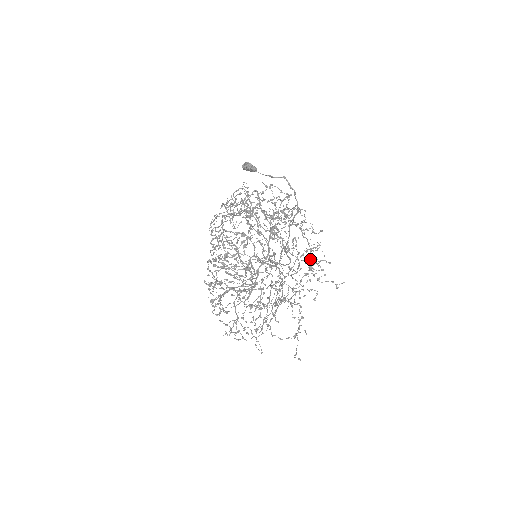
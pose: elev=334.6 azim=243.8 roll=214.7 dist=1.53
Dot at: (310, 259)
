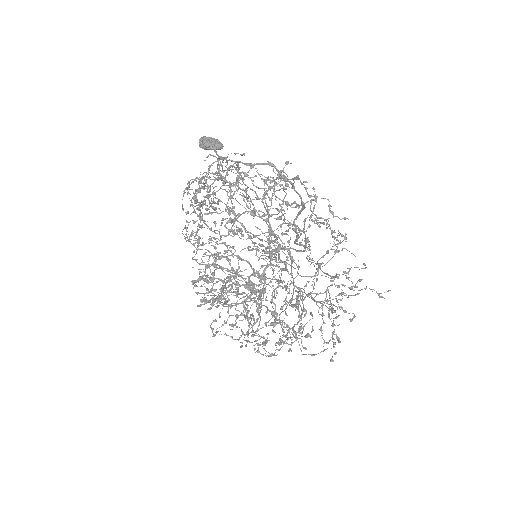
Dot at: (333, 241)
